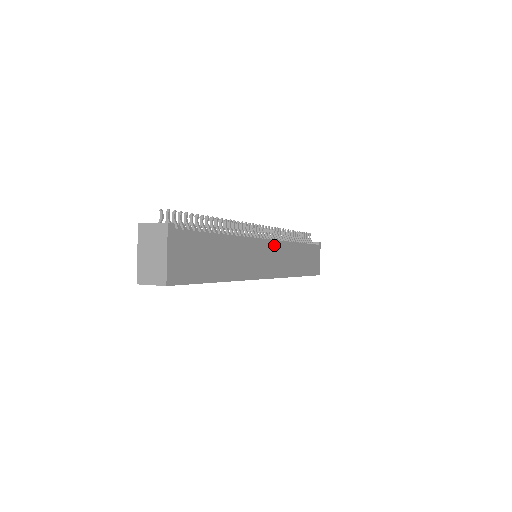
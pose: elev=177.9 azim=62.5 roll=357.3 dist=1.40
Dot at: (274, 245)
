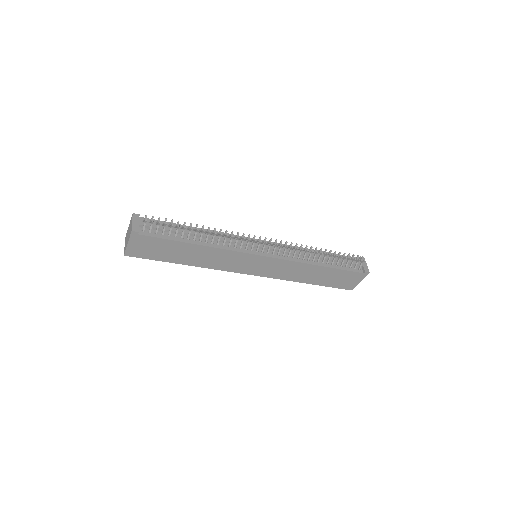
Dot at: (272, 260)
